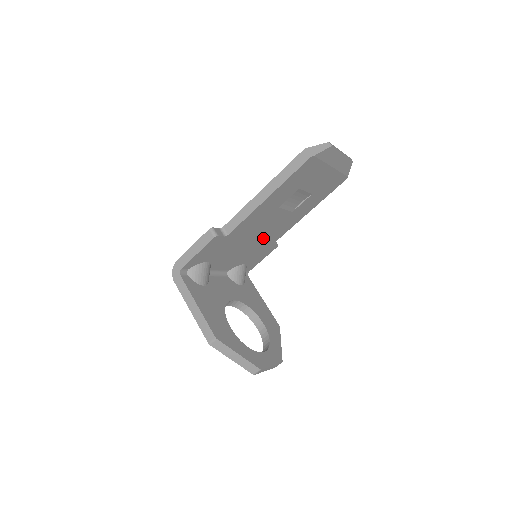
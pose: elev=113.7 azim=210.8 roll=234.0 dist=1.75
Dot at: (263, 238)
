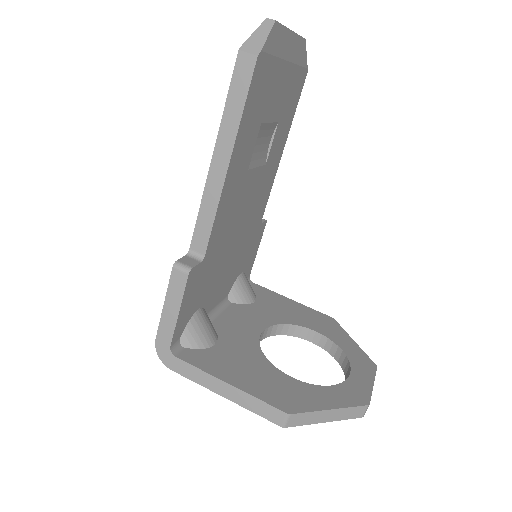
Dot at: (247, 225)
